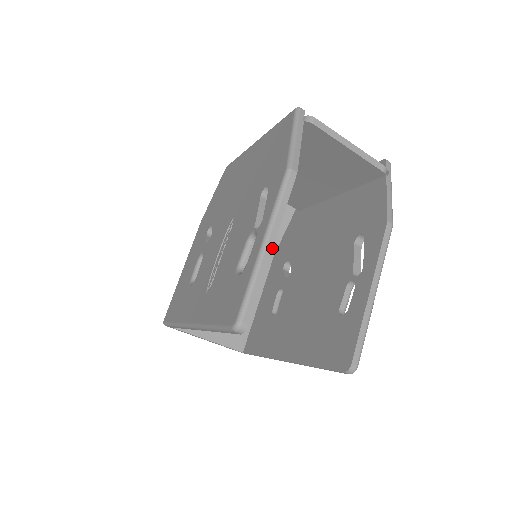
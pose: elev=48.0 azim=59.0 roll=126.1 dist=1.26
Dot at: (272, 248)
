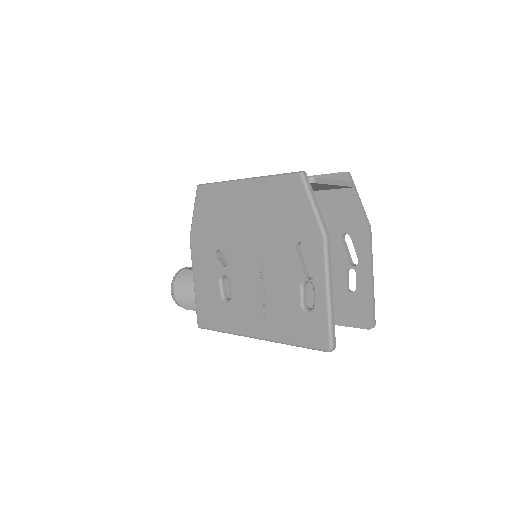
Dot at: occluded
